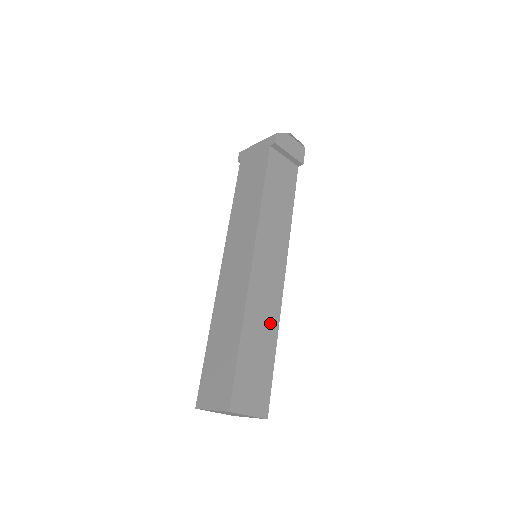
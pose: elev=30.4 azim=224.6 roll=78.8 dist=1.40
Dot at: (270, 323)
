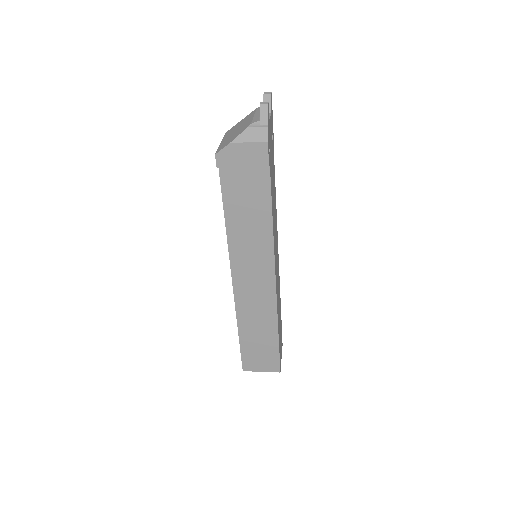
Dot at: (267, 320)
